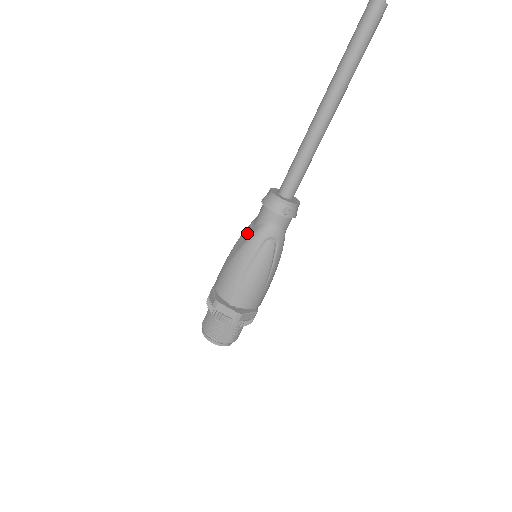
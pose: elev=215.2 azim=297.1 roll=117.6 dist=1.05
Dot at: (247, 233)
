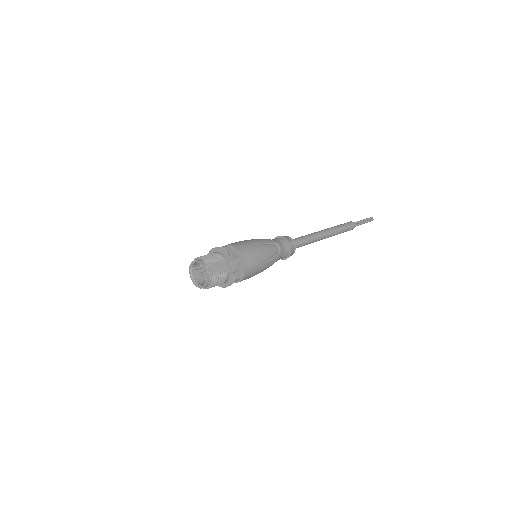
Dot at: occluded
